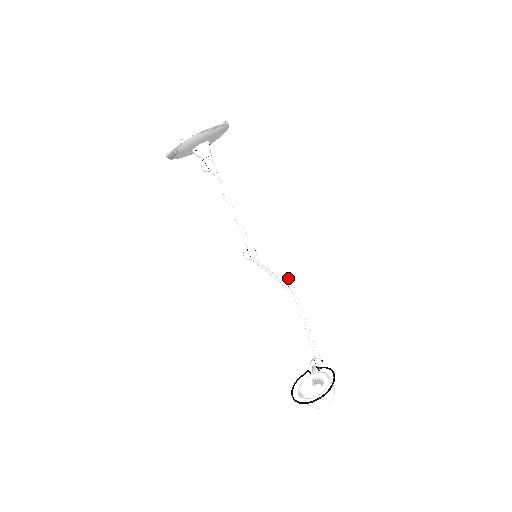
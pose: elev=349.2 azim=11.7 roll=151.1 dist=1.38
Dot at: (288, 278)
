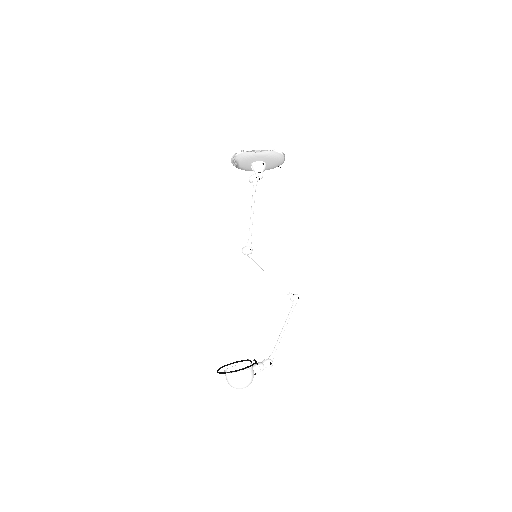
Dot at: occluded
